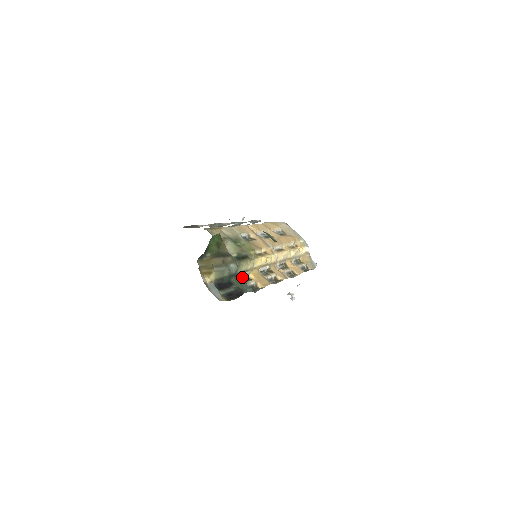
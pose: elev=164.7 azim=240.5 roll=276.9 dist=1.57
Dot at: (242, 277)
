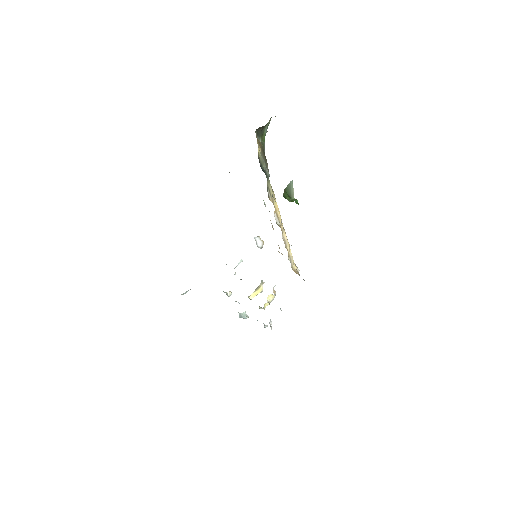
Dot at: occluded
